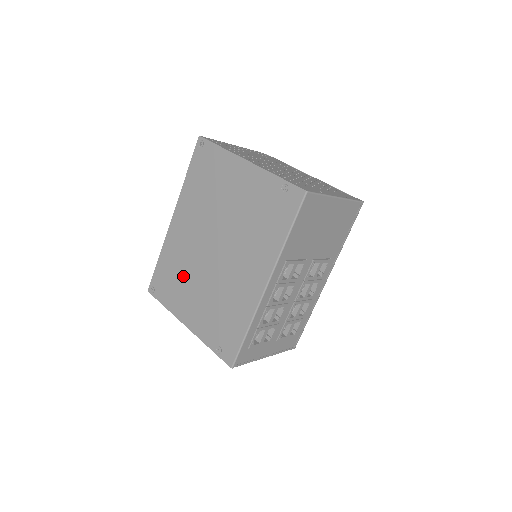
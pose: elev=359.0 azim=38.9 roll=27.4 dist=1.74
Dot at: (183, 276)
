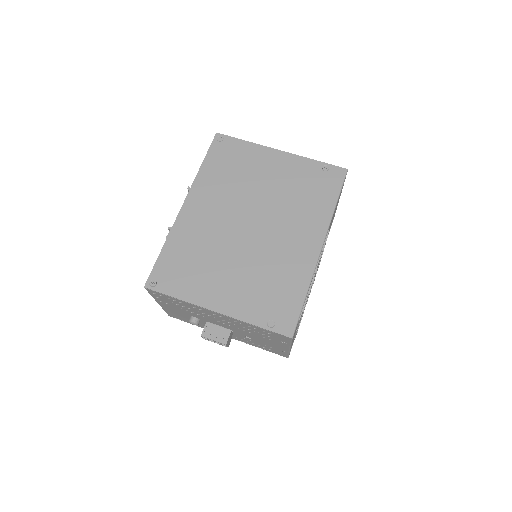
Dot at: (206, 259)
